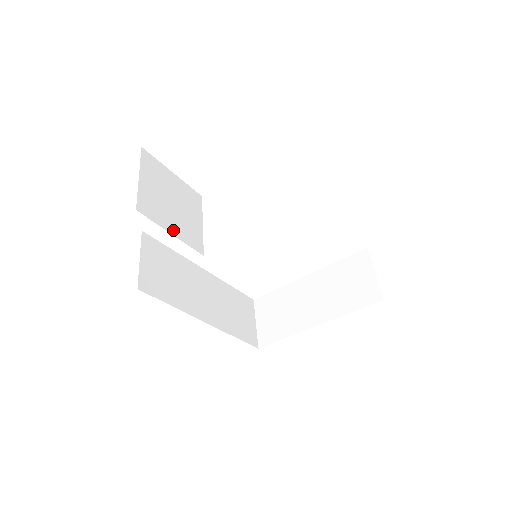
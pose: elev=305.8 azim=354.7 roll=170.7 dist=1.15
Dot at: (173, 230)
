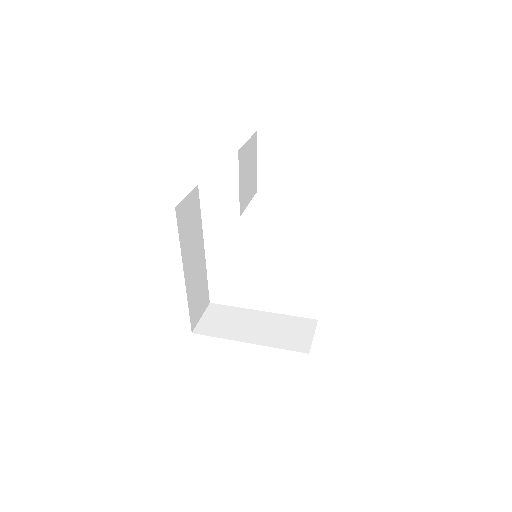
Dot at: (240, 184)
